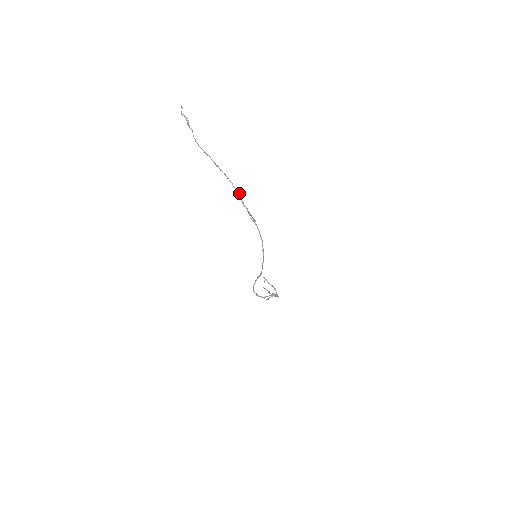
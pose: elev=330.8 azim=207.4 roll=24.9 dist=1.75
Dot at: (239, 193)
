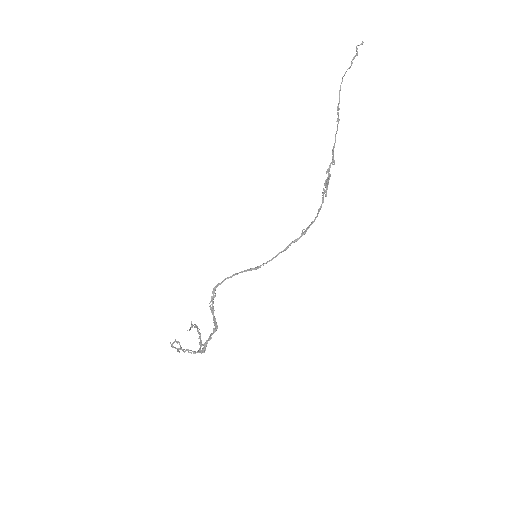
Dot at: (333, 158)
